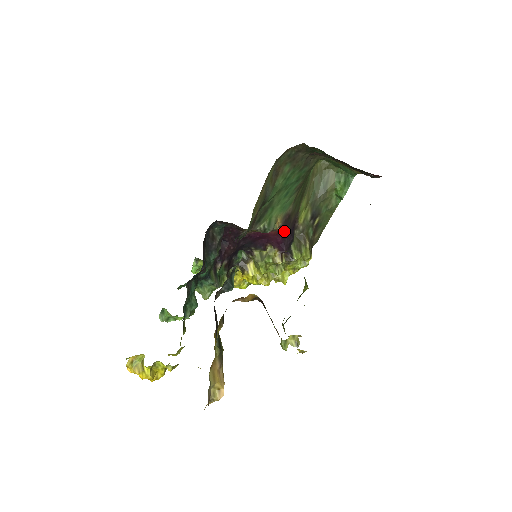
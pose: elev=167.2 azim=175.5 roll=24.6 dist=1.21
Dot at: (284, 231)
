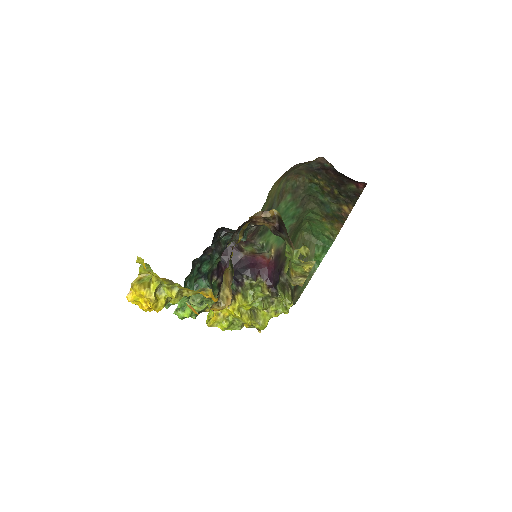
Dot at: (274, 266)
